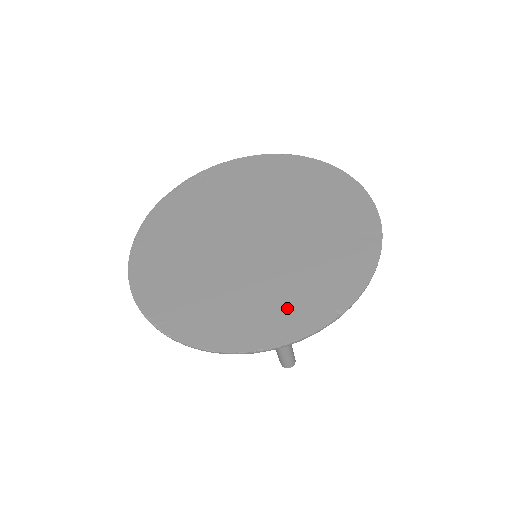
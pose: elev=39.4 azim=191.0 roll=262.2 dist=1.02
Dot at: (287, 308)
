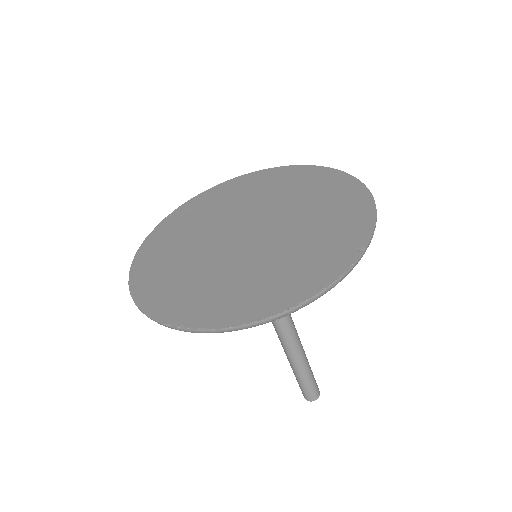
Dot at: (310, 265)
